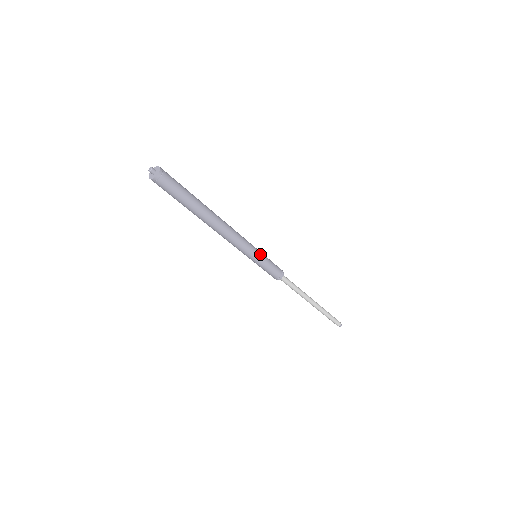
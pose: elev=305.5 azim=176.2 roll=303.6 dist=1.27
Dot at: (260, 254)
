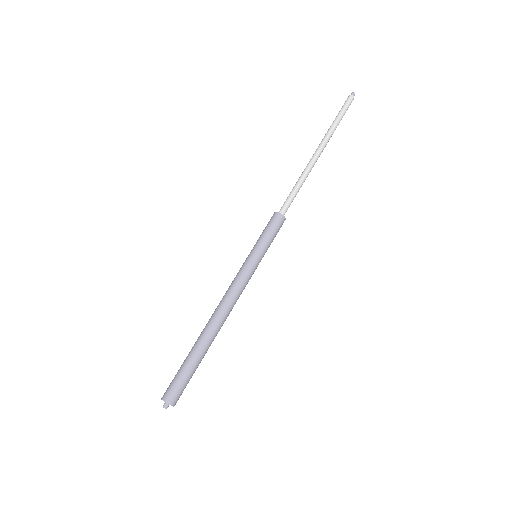
Dot at: (258, 257)
